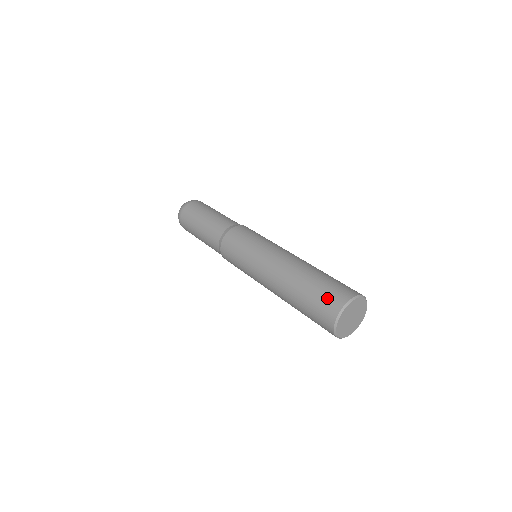
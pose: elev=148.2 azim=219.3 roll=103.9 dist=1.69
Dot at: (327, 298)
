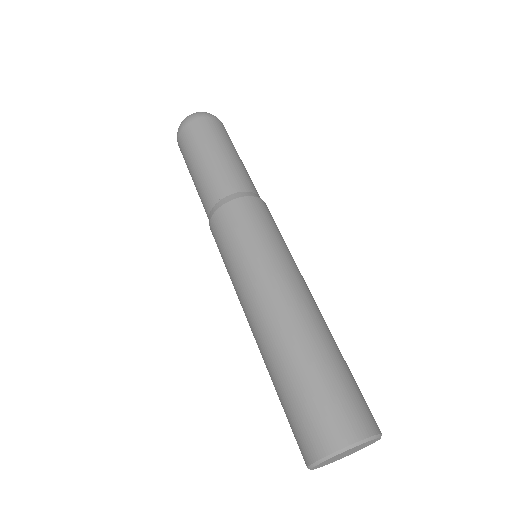
Dot at: (304, 426)
